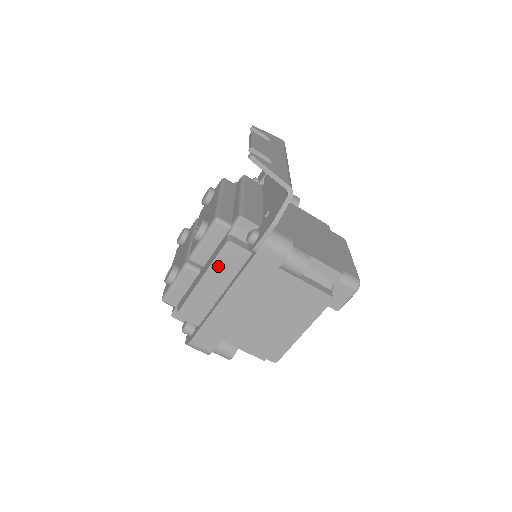
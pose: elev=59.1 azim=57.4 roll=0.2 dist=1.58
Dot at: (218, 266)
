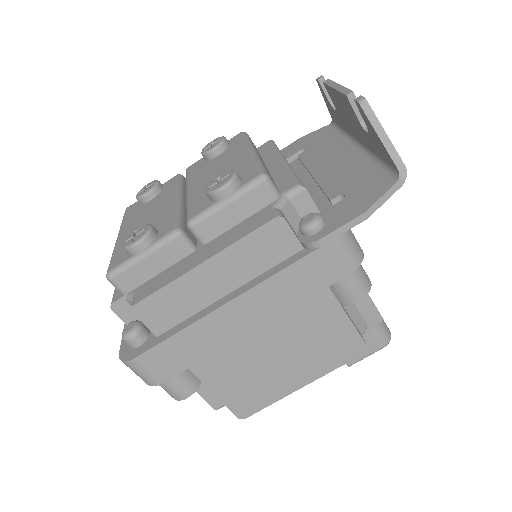
Dot at: (242, 250)
